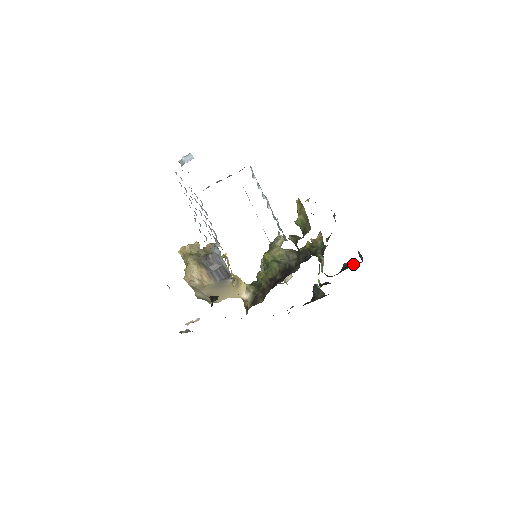
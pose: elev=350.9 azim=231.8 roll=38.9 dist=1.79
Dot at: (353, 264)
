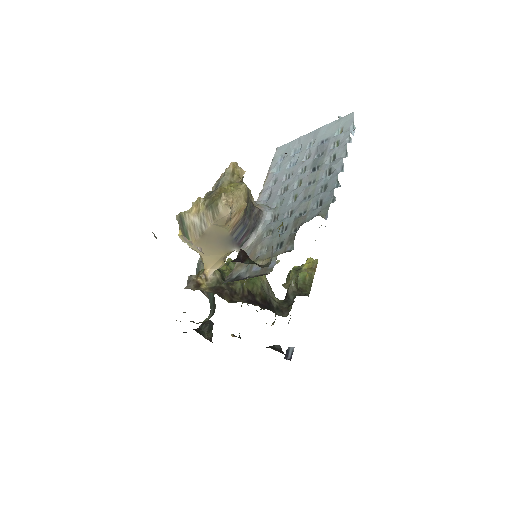
Dot at: occluded
